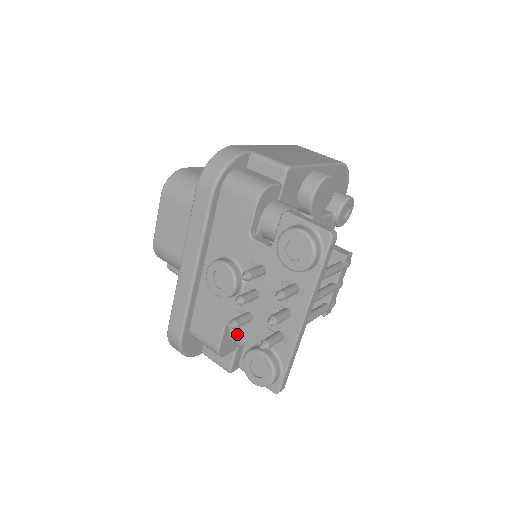
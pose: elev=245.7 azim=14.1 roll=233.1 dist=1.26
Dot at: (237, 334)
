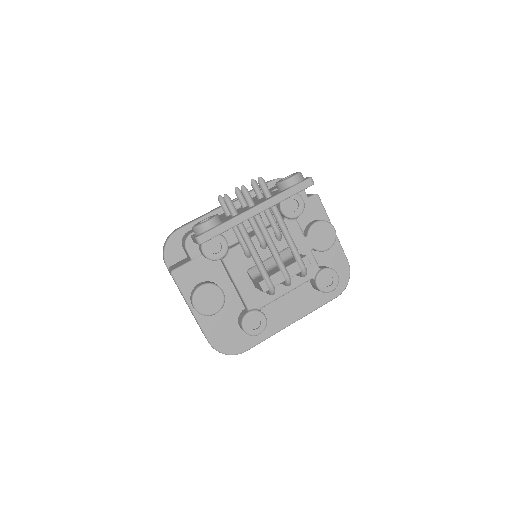
Dot at: occluded
